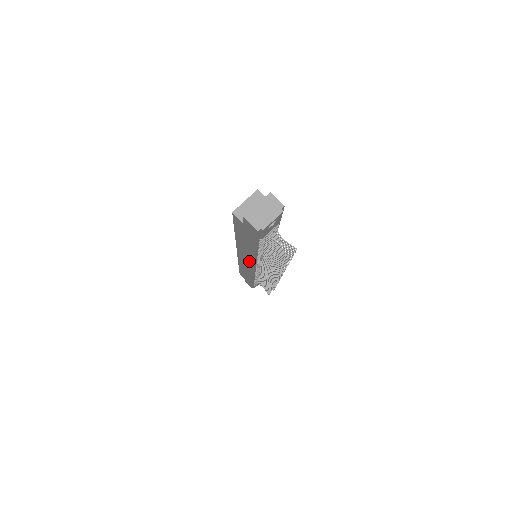
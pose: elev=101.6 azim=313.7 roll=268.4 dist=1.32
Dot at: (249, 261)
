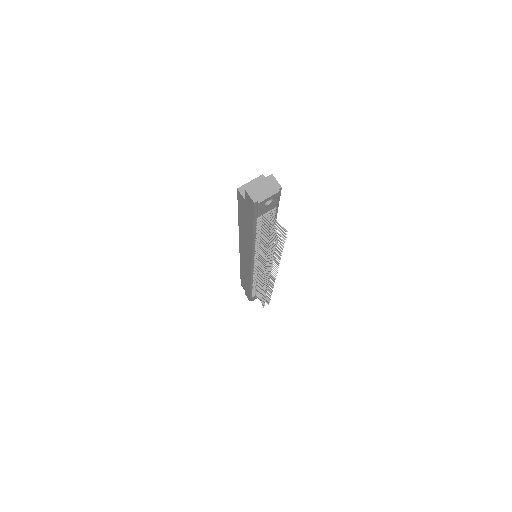
Dot at: (248, 255)
